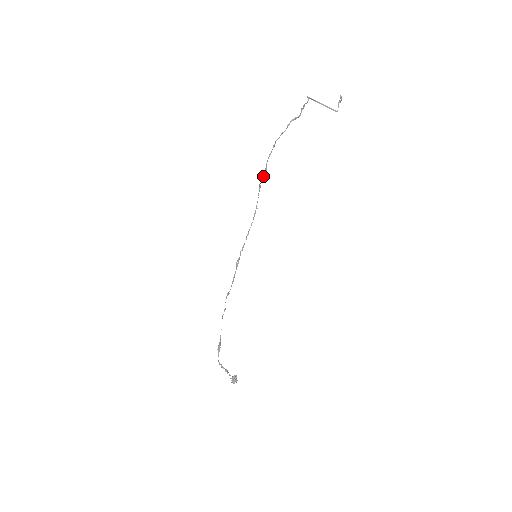
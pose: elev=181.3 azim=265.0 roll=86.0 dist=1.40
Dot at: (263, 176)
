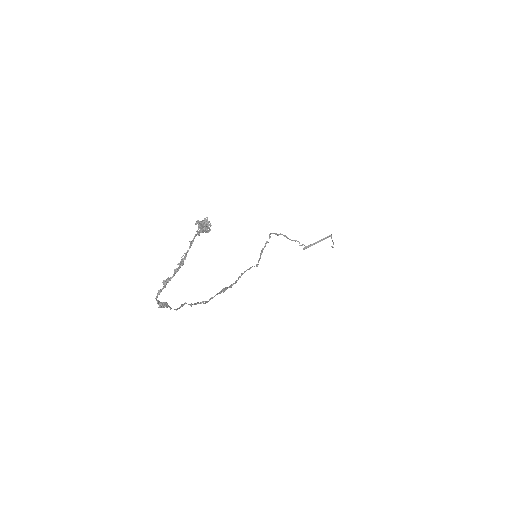
Dot at: (266, 242)
